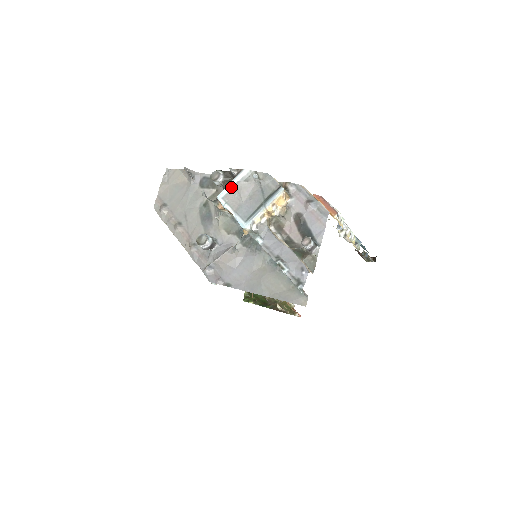
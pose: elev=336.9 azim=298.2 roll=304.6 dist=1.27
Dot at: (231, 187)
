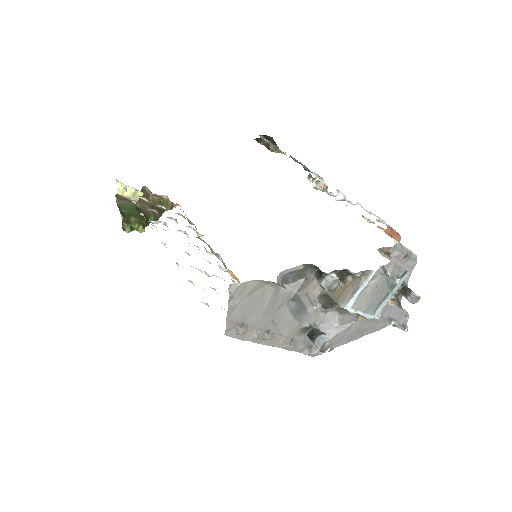
Dot at: (360, 293)
